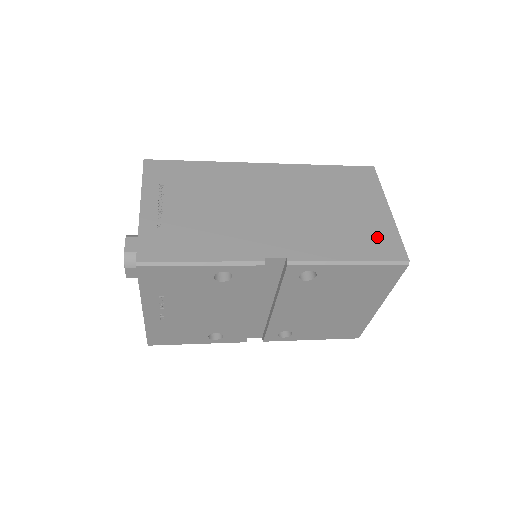
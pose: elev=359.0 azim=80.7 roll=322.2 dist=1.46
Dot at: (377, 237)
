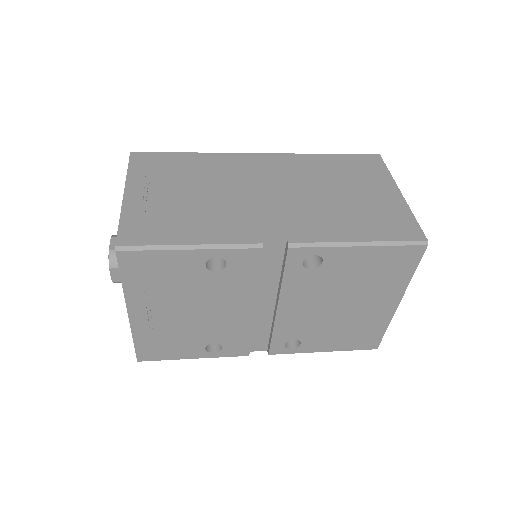
Dot at: (389, 218)
